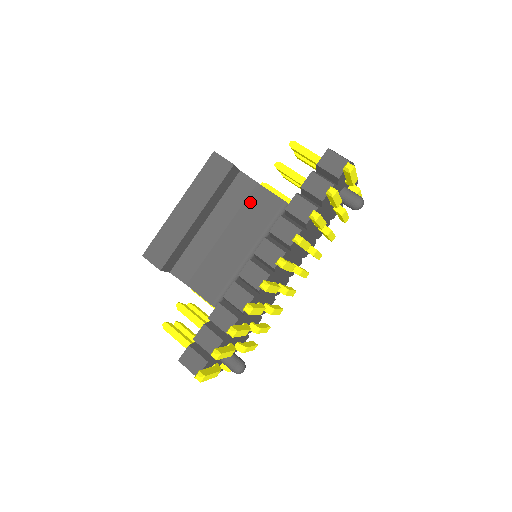
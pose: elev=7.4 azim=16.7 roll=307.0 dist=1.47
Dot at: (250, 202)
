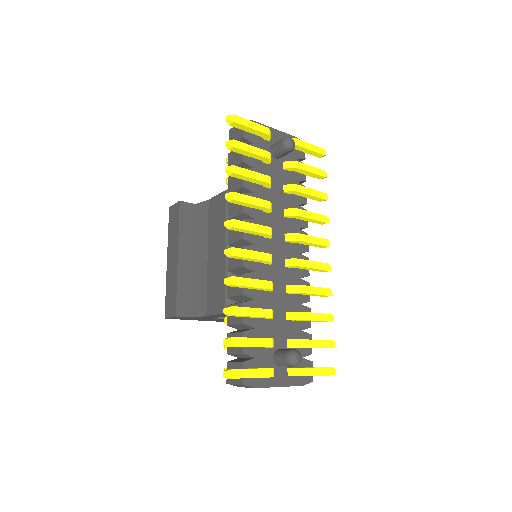
Dot at: (211, 216)
